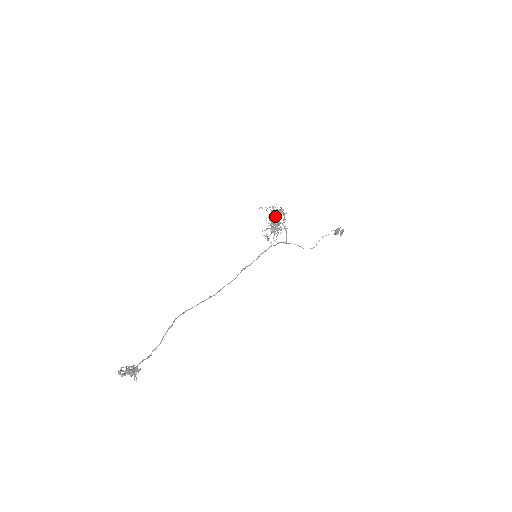
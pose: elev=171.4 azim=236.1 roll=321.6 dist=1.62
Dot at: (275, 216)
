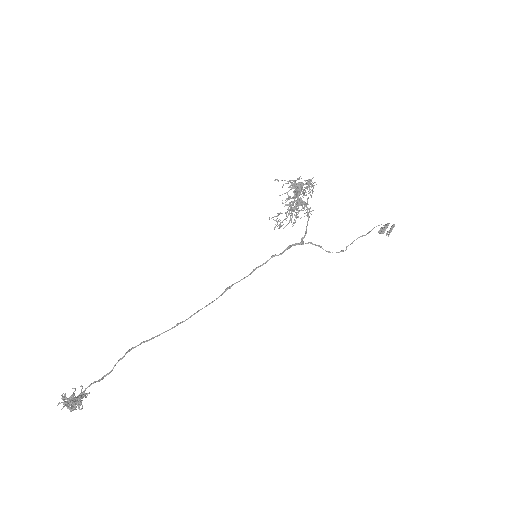
Dot at: occluded
